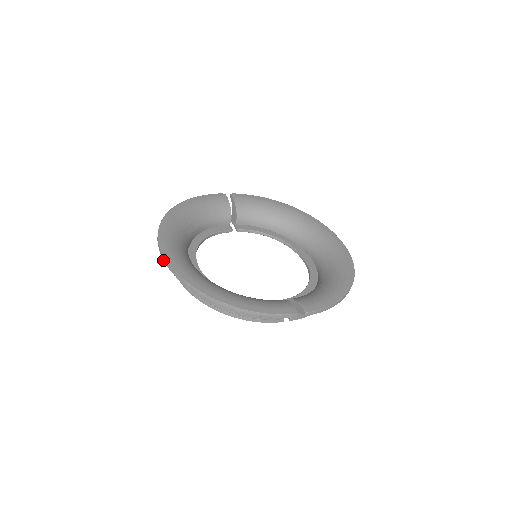
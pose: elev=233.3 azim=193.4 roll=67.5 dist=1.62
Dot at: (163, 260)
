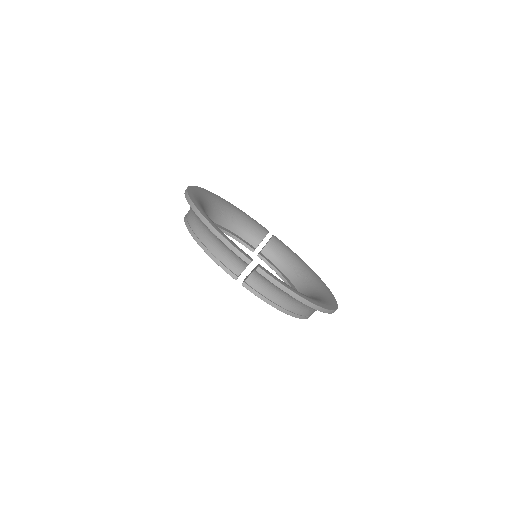
Dot at: occluded
